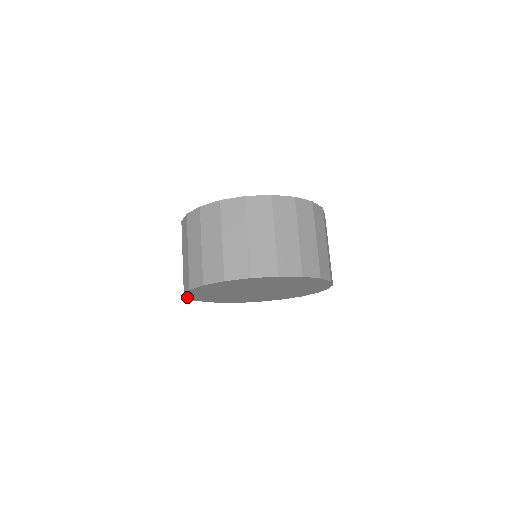
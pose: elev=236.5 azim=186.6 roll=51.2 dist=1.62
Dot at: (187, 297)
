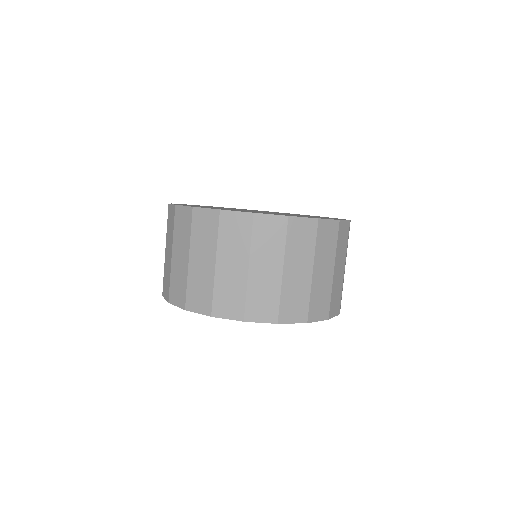
Dot at: occluded
